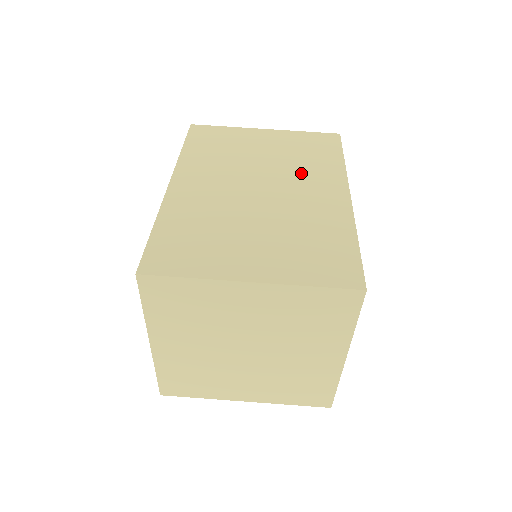
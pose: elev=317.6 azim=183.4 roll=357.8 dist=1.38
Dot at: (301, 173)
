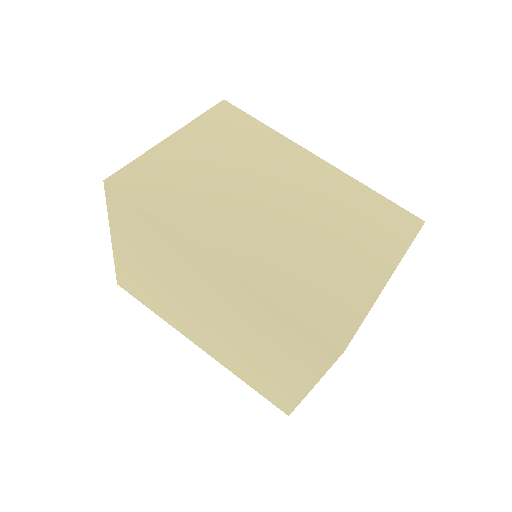
Dot at: (268, 163)
